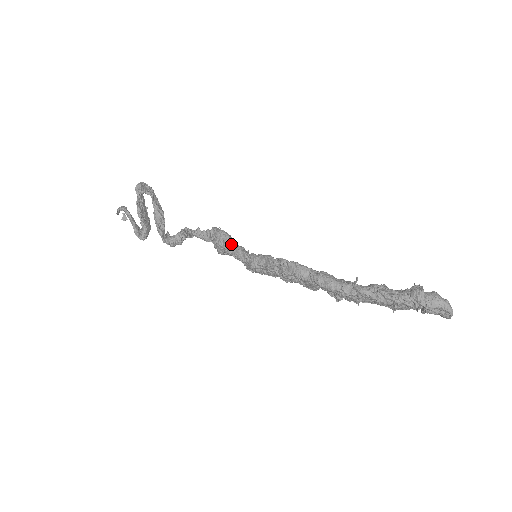
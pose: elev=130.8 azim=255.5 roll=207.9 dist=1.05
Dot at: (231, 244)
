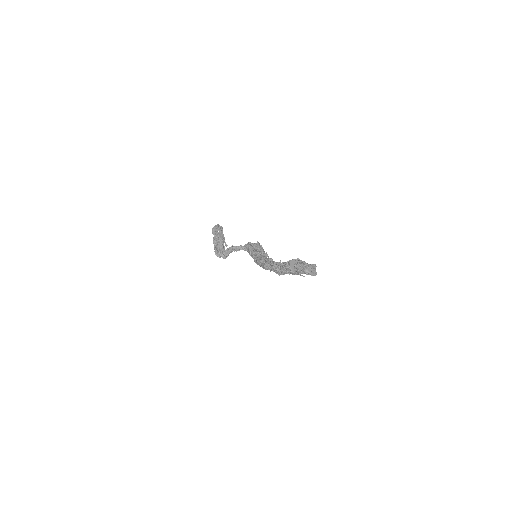
Dot at: (250, 251)
